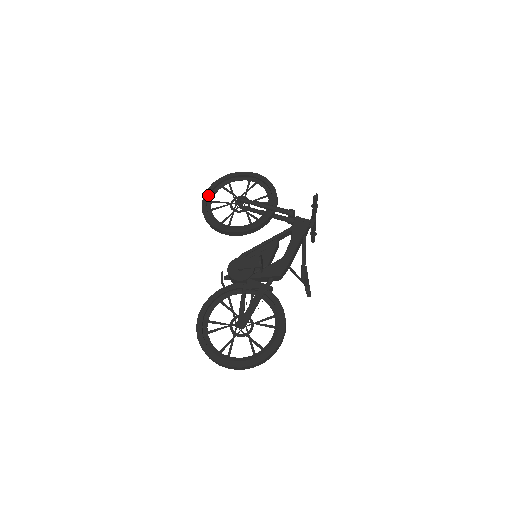
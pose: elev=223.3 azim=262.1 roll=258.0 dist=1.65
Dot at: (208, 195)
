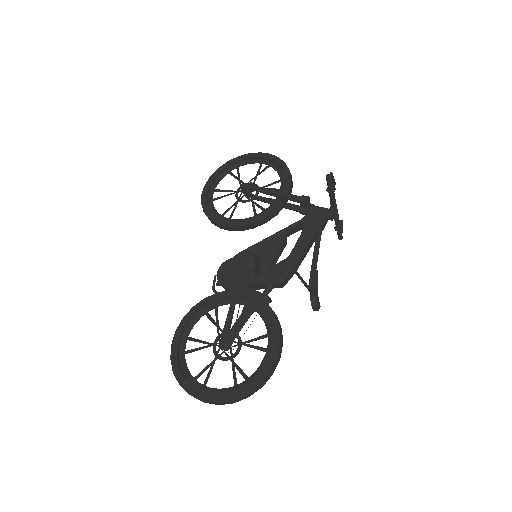
Dot at: (210, 182)
